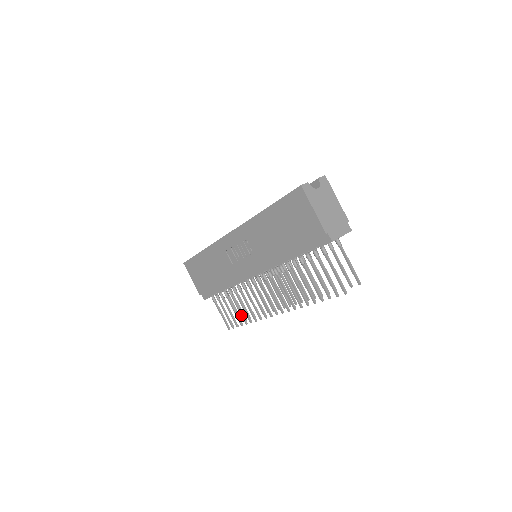
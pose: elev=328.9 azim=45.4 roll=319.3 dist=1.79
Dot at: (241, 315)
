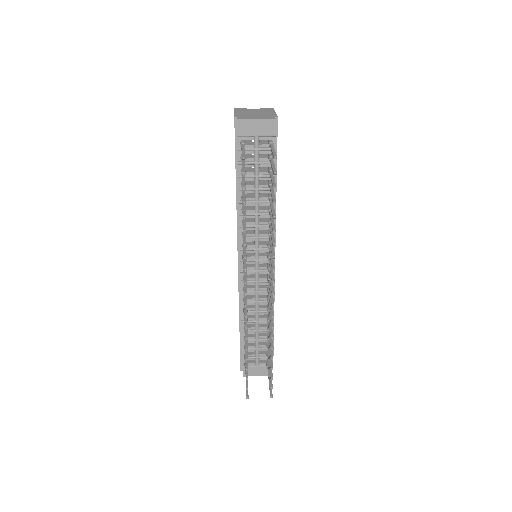
Dot at: (245, 351)
